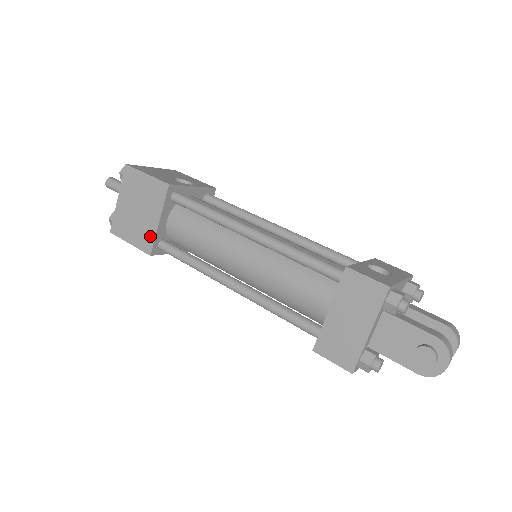
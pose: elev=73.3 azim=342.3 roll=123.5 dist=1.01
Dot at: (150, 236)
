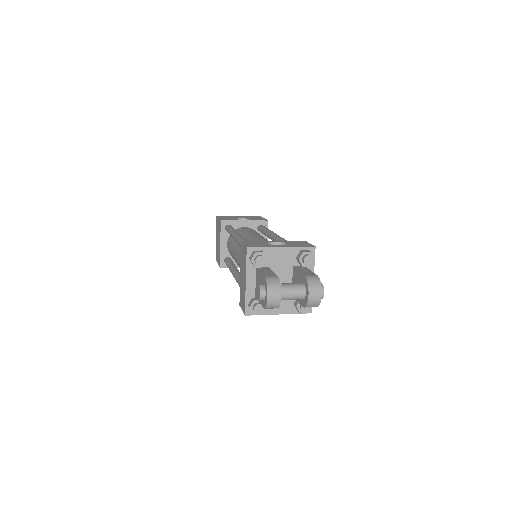
Dot at: (219, 255)
